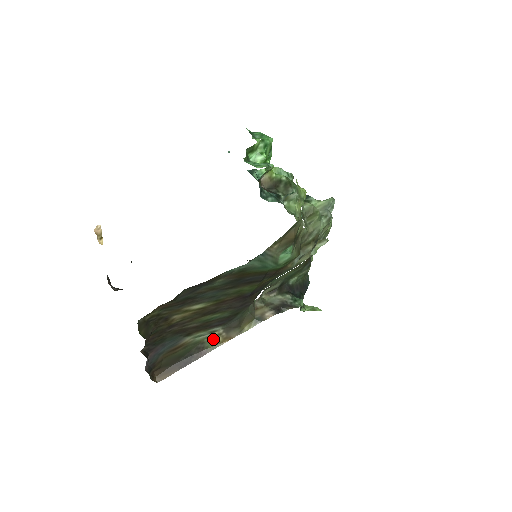
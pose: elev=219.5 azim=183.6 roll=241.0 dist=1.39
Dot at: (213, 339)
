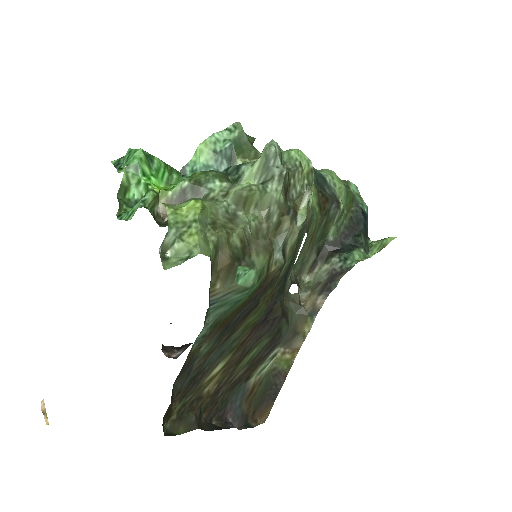
Dot at: (281, 360)
